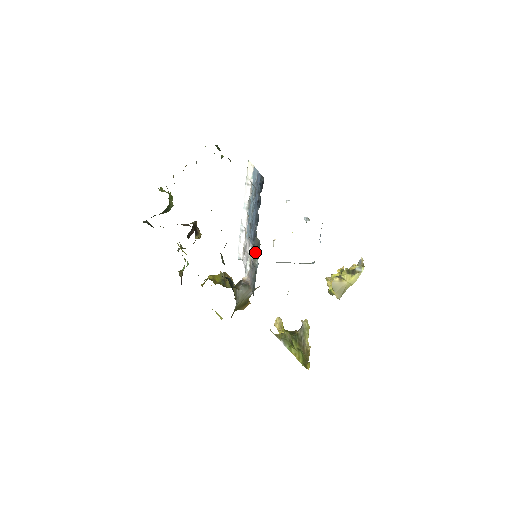
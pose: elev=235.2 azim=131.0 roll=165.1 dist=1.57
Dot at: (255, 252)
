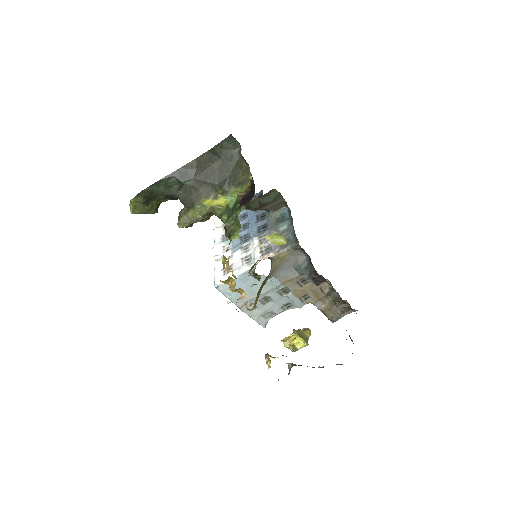
Dot at: (276, 225)
